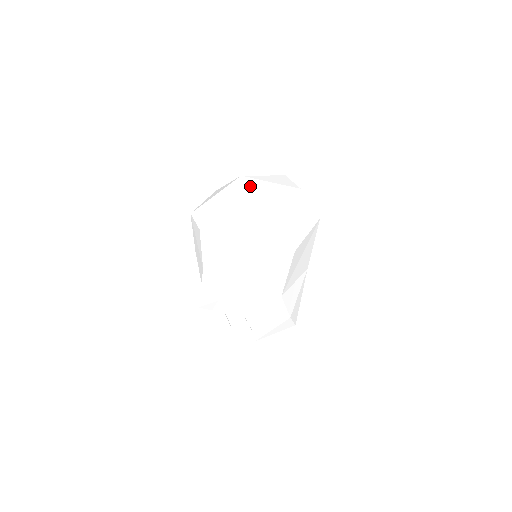
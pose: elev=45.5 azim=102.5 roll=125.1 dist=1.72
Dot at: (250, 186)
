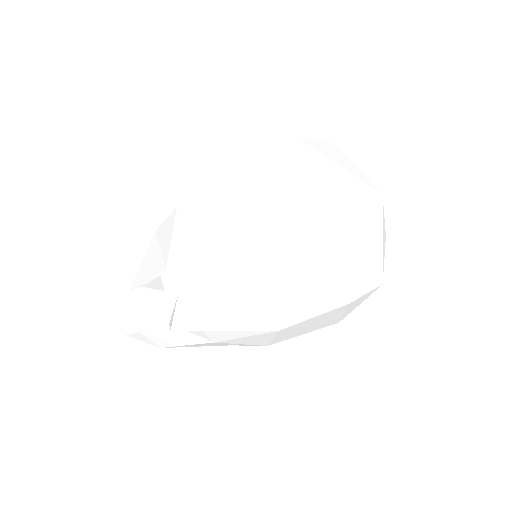
Dot at: (381, 221)
